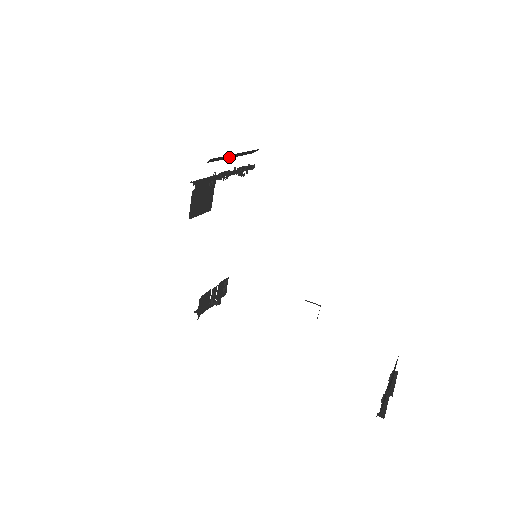
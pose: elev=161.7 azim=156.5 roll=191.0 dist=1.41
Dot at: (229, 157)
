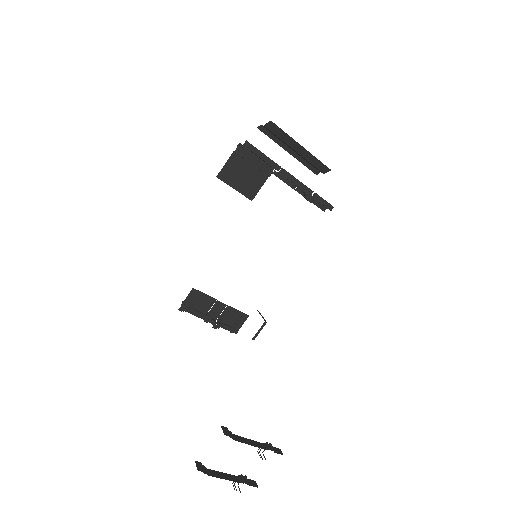
Dot at: (282, 138)
